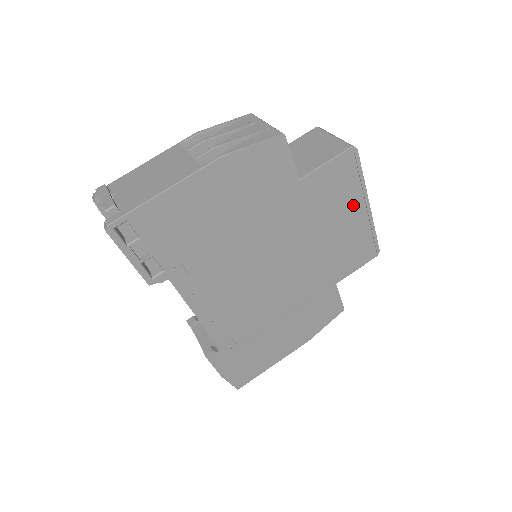
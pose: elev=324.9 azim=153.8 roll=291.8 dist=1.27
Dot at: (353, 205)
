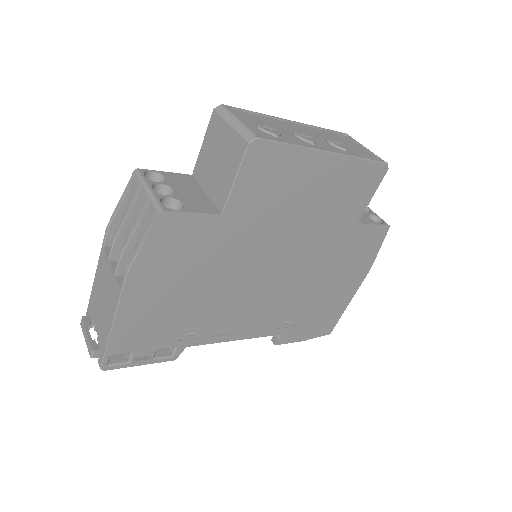
Dot at: (309, 170)
